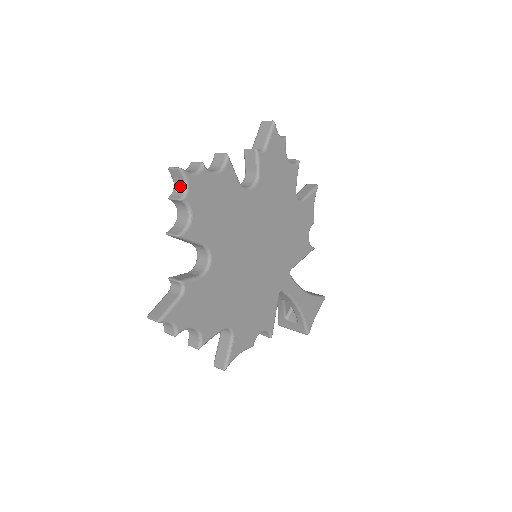
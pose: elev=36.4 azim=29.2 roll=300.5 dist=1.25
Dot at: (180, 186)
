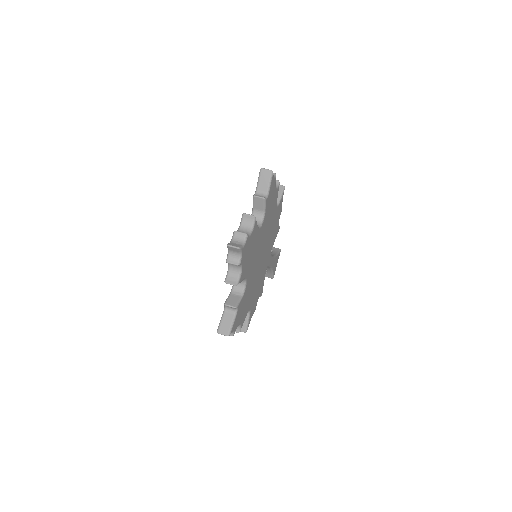
Dot at: (235, 254)
